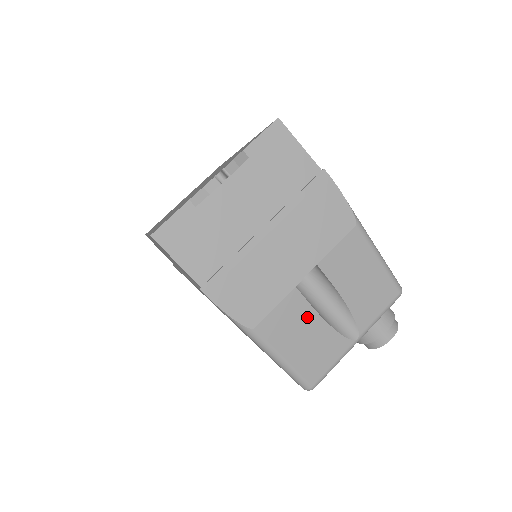
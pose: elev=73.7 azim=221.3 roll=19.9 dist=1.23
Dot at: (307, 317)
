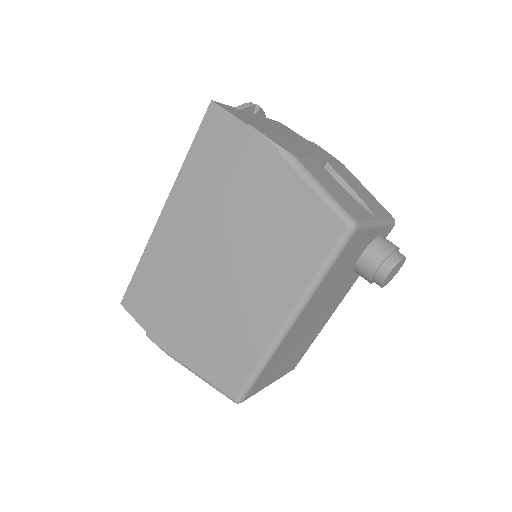
Dot at: (331, 179)
